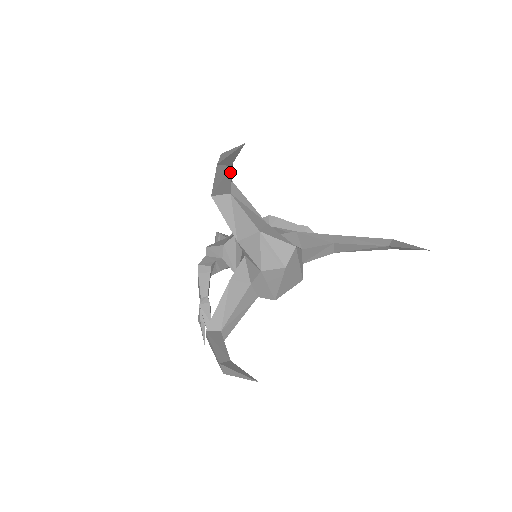
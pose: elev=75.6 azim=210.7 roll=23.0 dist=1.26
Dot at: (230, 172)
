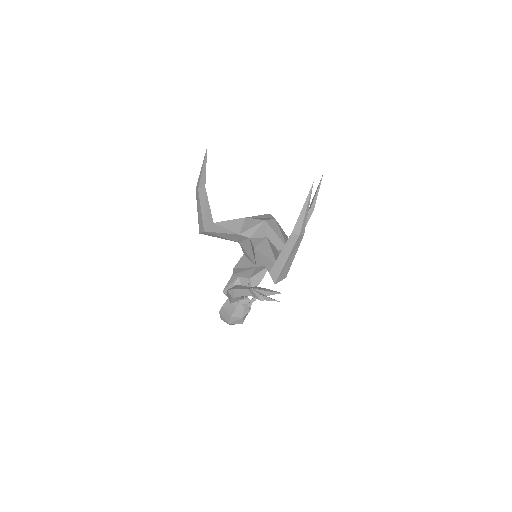
Dot at: (206, 195)
